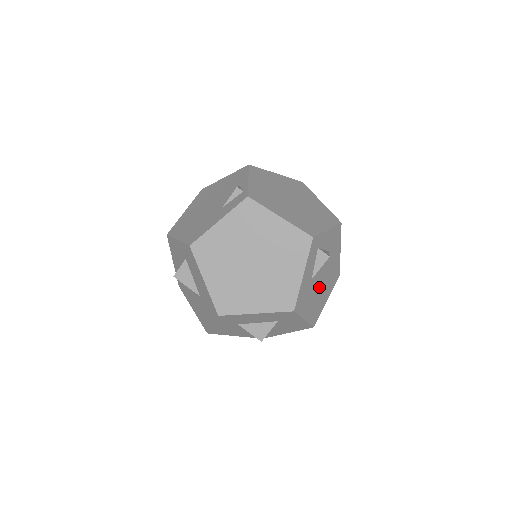
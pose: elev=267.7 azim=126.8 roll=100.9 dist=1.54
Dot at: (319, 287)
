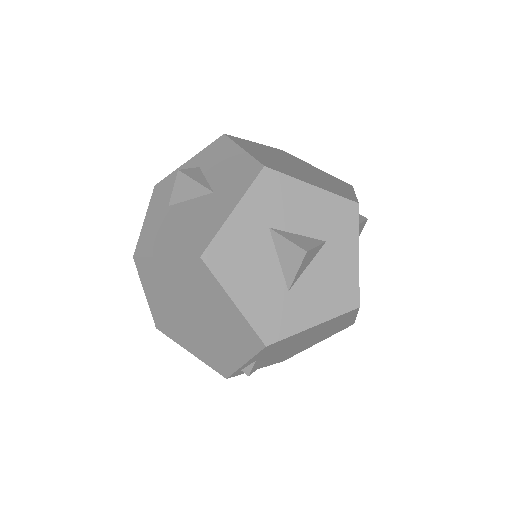
Dot at: occluded
